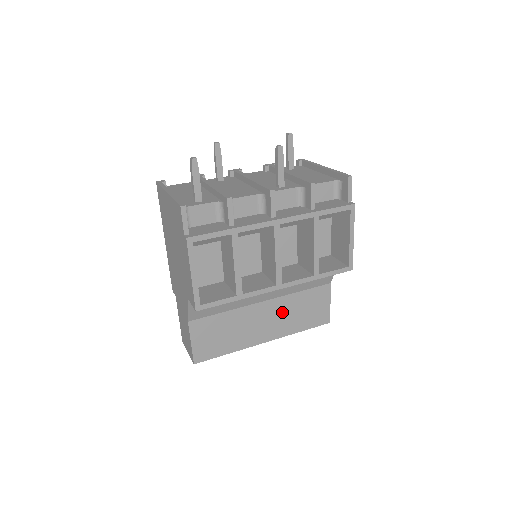
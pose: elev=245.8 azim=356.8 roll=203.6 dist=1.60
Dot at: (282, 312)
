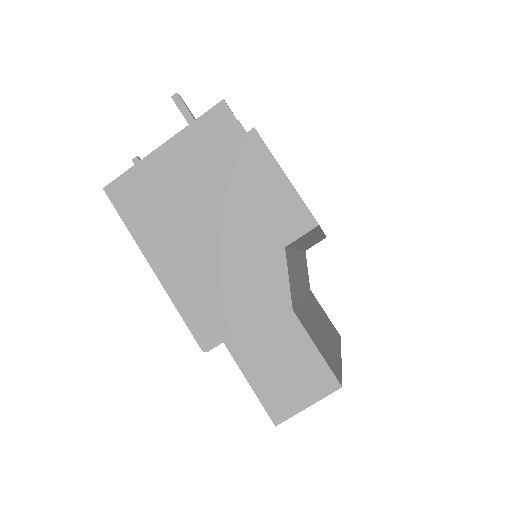
Dot at: occluded
